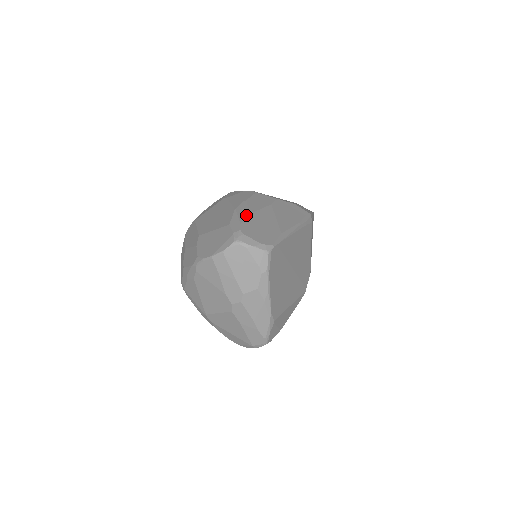
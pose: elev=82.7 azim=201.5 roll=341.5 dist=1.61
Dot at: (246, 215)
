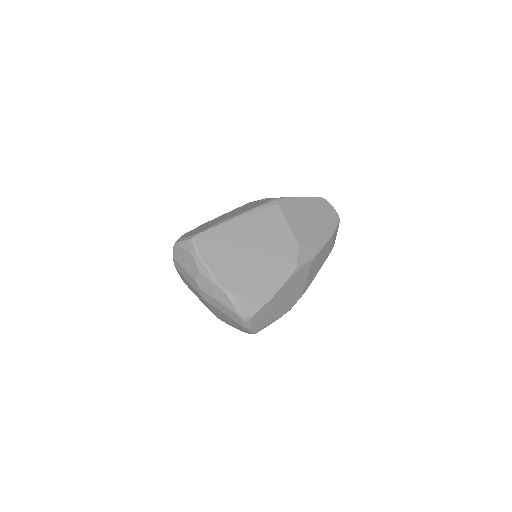
Dot at: (201, 225)
